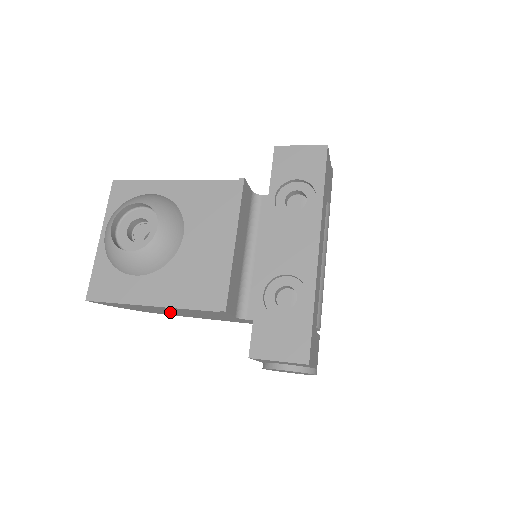
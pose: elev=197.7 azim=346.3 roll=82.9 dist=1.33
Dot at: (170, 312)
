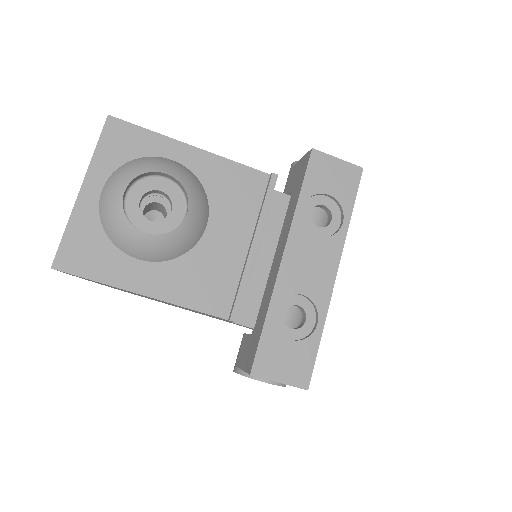
Dot at: occluded
